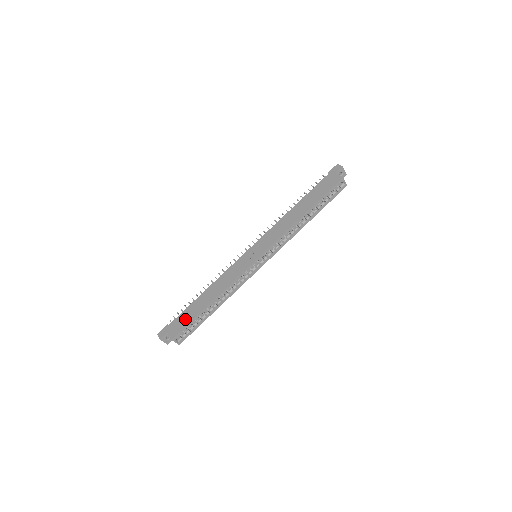
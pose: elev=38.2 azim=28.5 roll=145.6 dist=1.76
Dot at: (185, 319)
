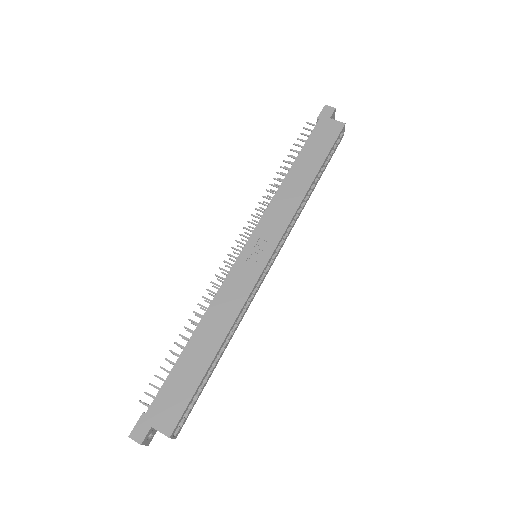
Dot at: (179, 392)
